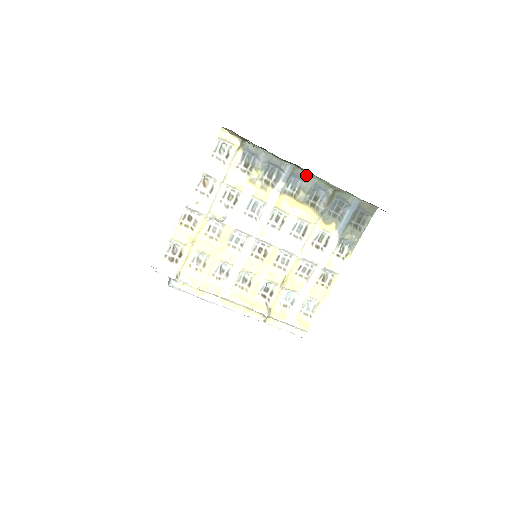
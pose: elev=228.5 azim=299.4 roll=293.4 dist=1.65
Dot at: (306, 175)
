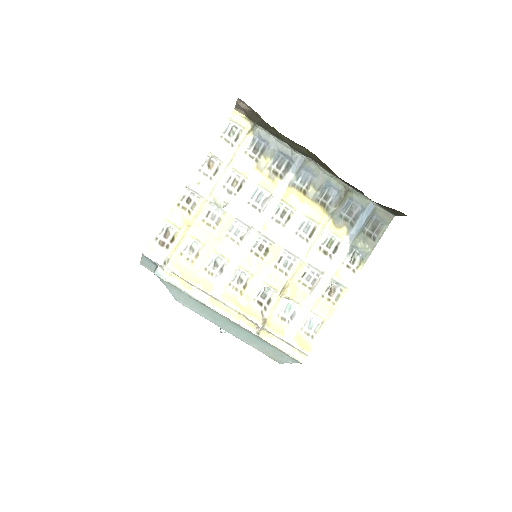
Dot at: (318, 170)
